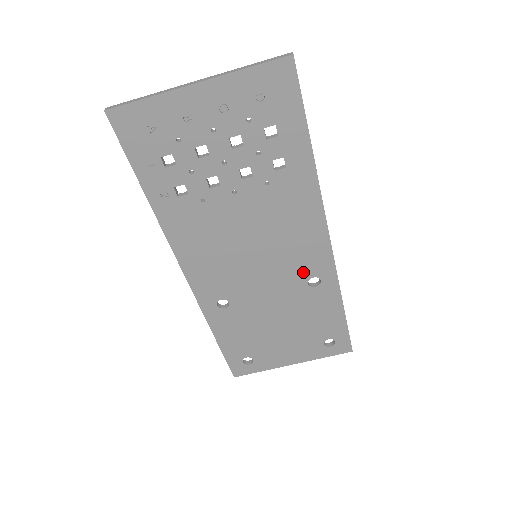
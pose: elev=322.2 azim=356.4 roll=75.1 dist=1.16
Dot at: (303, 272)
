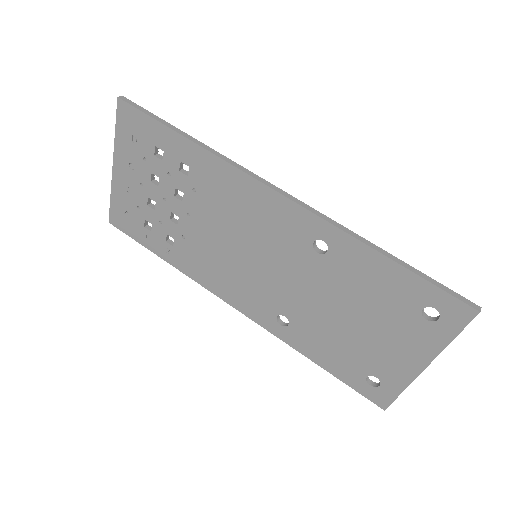
Dot at: (299, 244)
